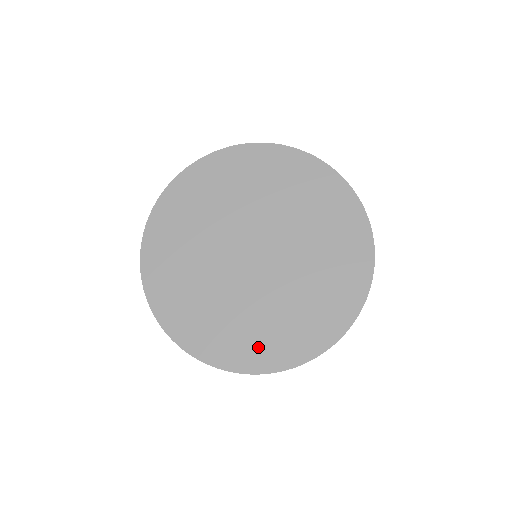
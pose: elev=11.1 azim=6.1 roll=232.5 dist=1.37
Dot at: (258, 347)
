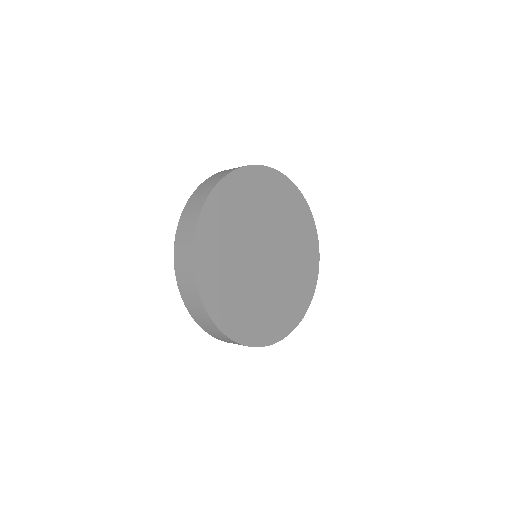
Dot at: (282, 320)
